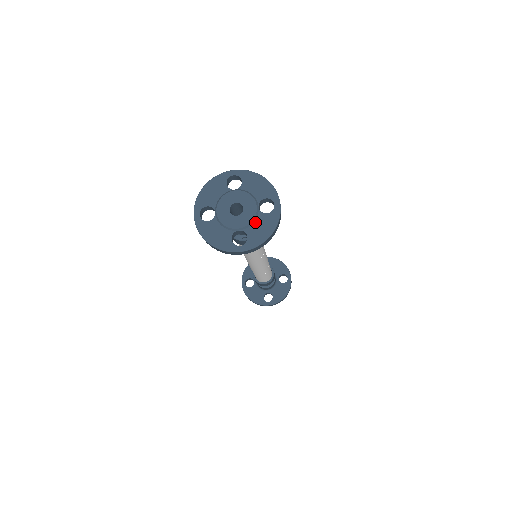
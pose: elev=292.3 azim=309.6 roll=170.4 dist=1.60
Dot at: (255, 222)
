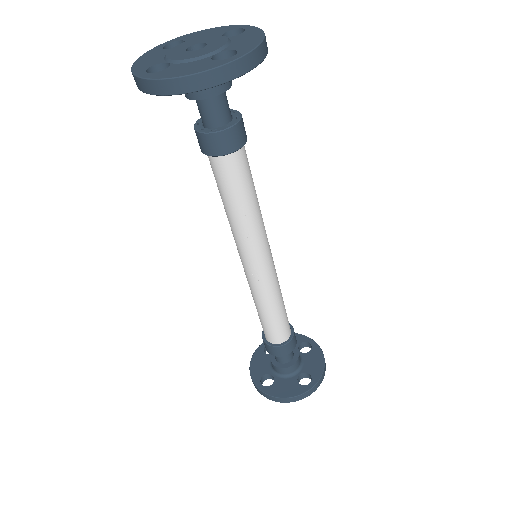
Dot at: (192, 62)
